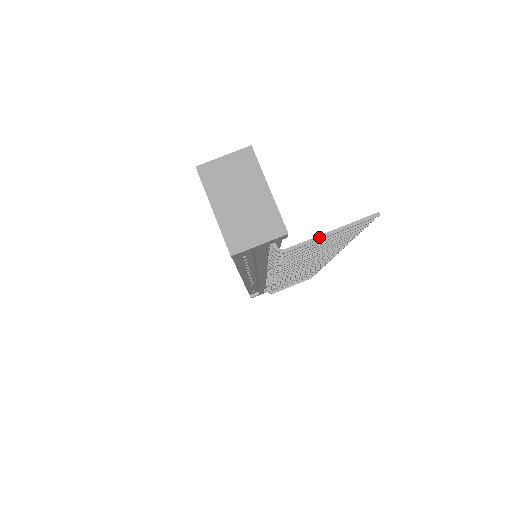
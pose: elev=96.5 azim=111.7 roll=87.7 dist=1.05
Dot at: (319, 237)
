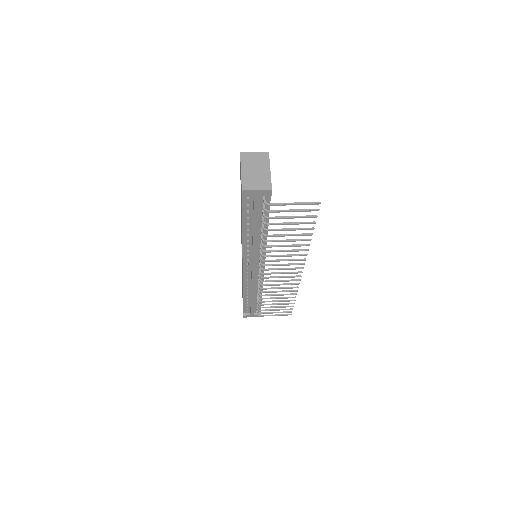
Dot at: (288, 203)
